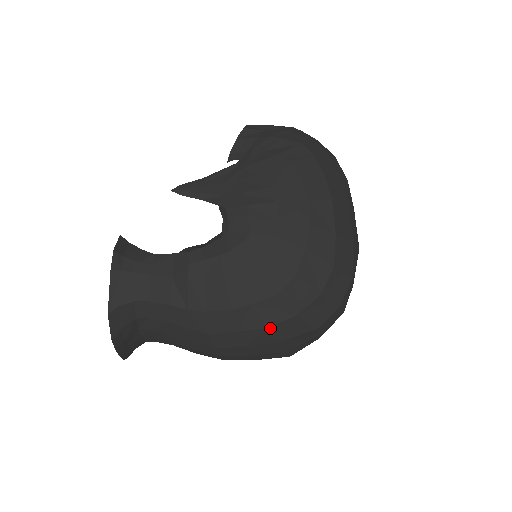
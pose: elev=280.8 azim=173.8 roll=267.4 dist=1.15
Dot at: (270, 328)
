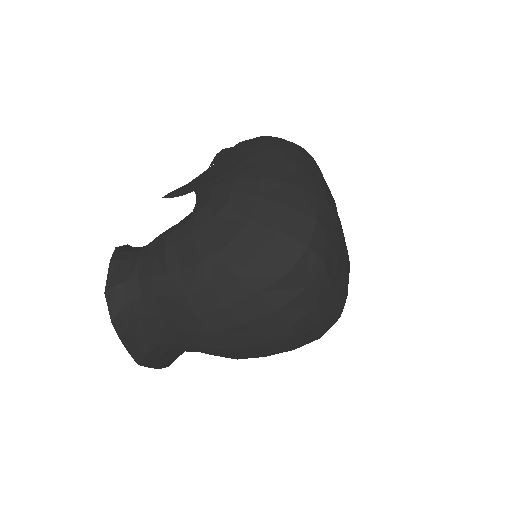
Dot at: (237, 274)
